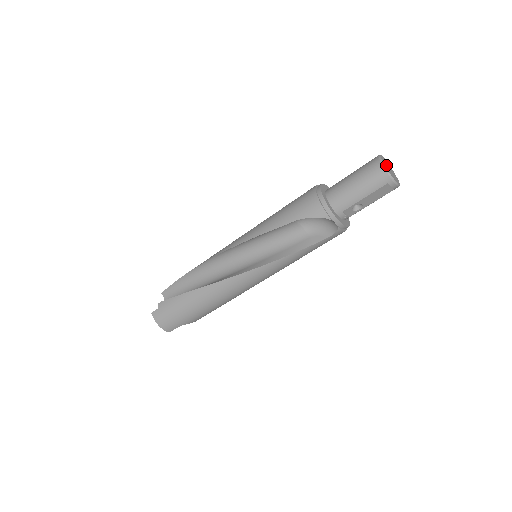
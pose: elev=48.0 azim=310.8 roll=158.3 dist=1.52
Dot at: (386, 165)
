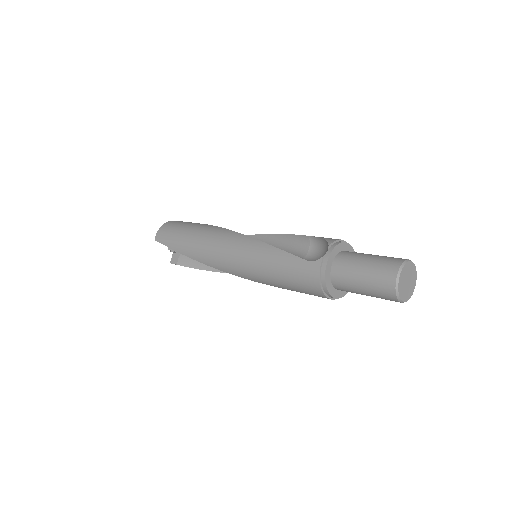
Dot at: (404, 292)
